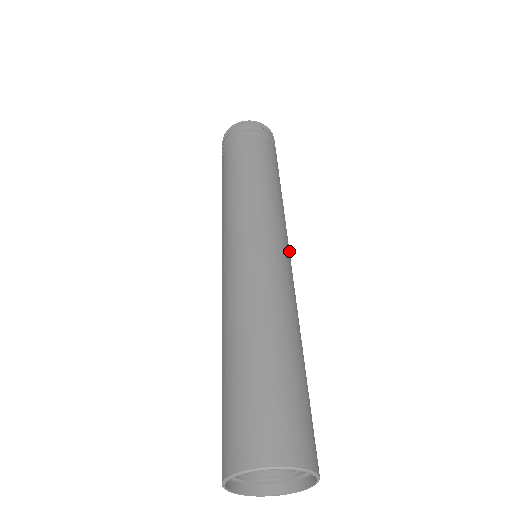
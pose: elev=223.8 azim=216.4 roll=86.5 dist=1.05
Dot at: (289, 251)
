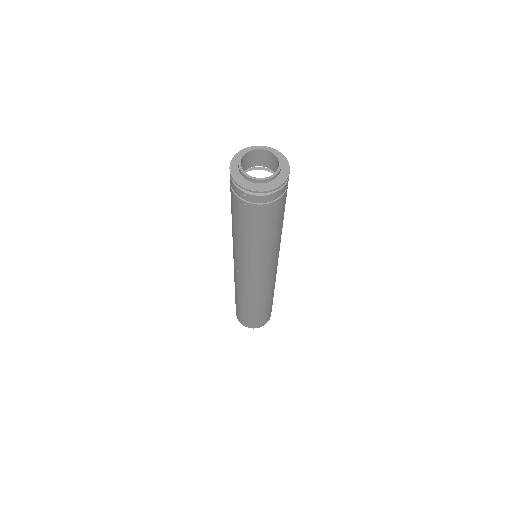
Dot at: occluded
